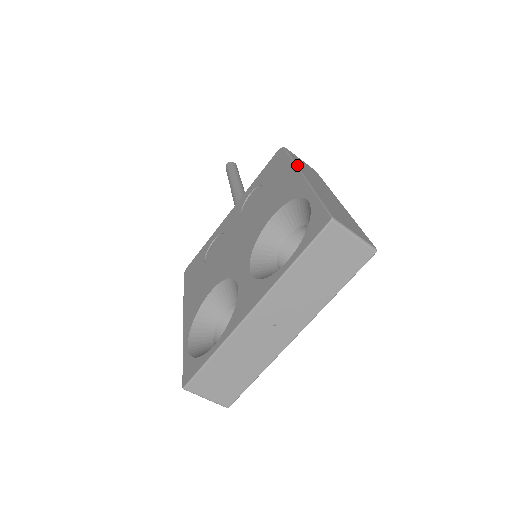
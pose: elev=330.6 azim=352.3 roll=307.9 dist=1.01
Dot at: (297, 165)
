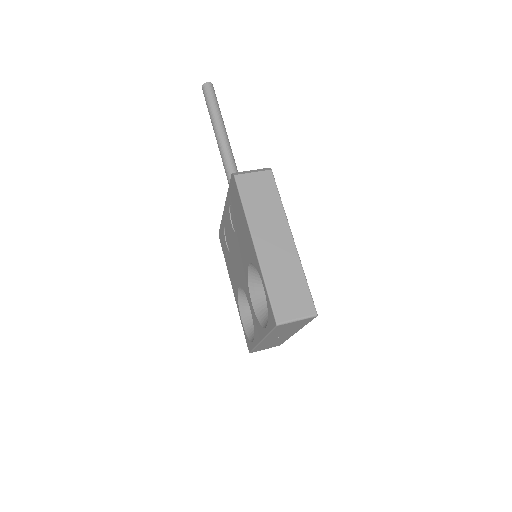
Dot at: (248, 223)
